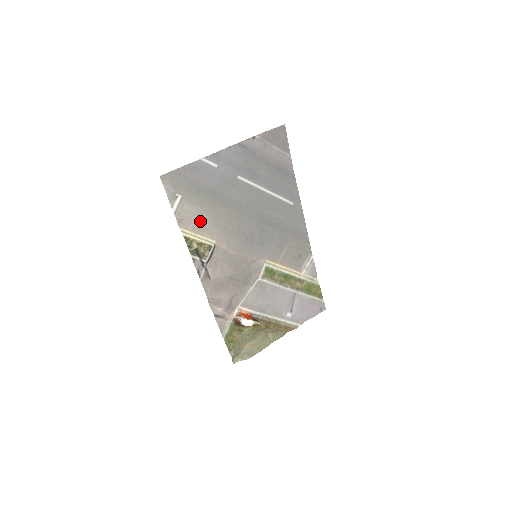
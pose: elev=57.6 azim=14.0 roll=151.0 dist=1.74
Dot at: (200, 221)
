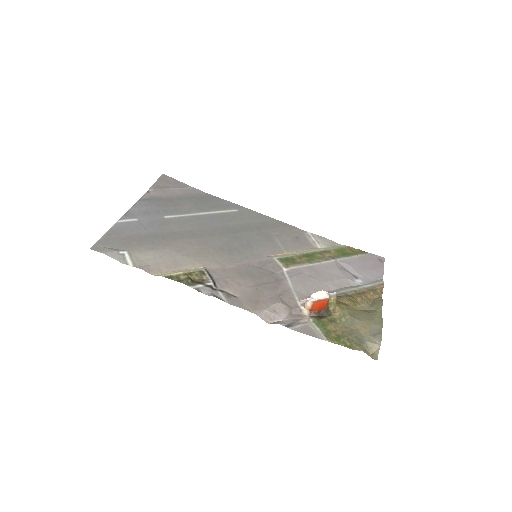
Dot at: (168, 260)
